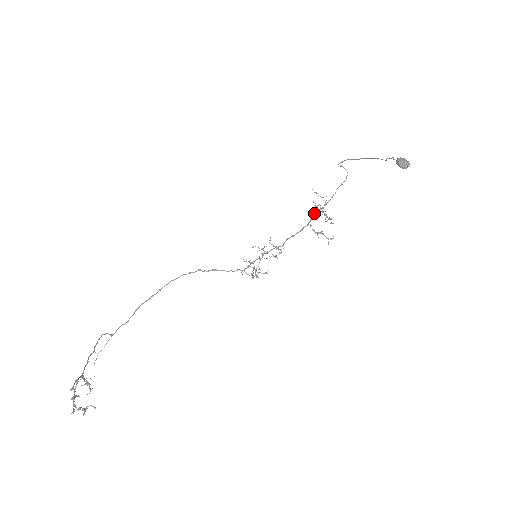
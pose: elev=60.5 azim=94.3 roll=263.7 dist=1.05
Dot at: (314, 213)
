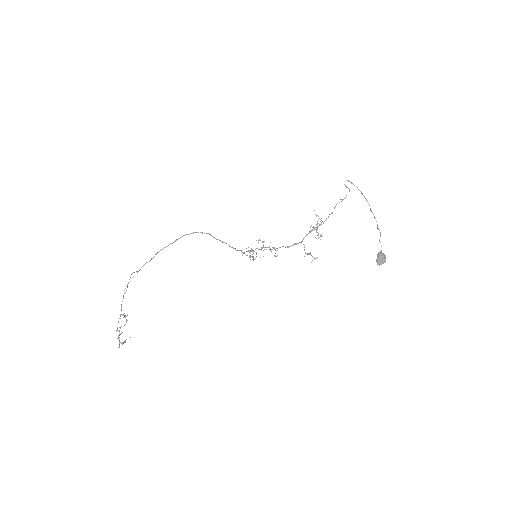
Dot at: (309, 232)
